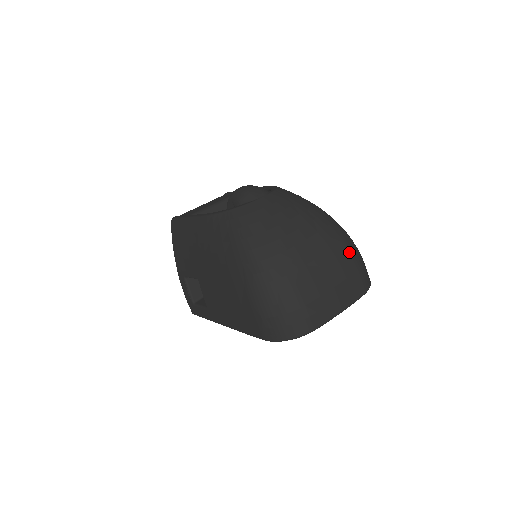
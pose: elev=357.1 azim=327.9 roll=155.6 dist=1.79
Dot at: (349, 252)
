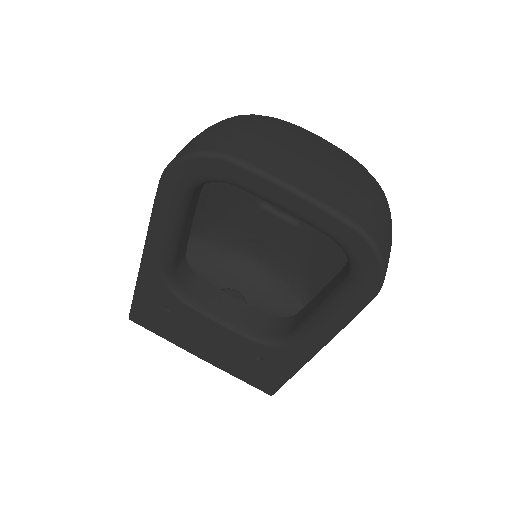
Dot at: (371, 181)
